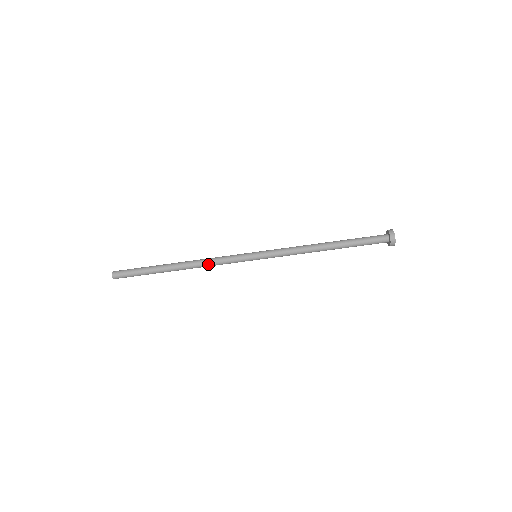
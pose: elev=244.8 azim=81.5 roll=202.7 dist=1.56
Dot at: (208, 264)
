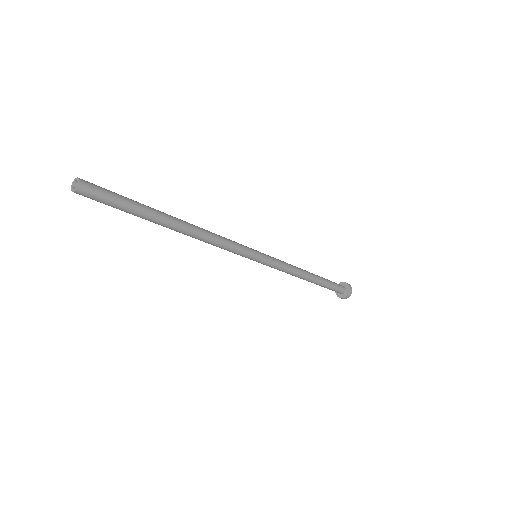
Dot at: (207, 242)
